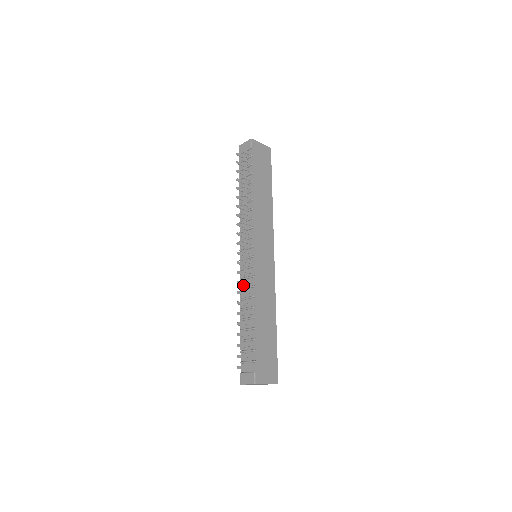
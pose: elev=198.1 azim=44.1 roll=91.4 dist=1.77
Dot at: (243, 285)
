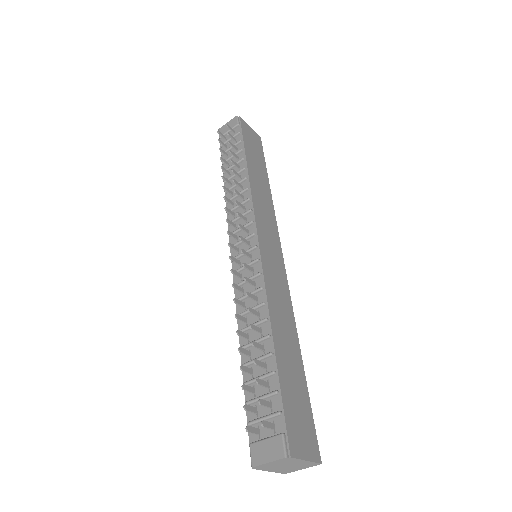
Dot at: (241, 293)
